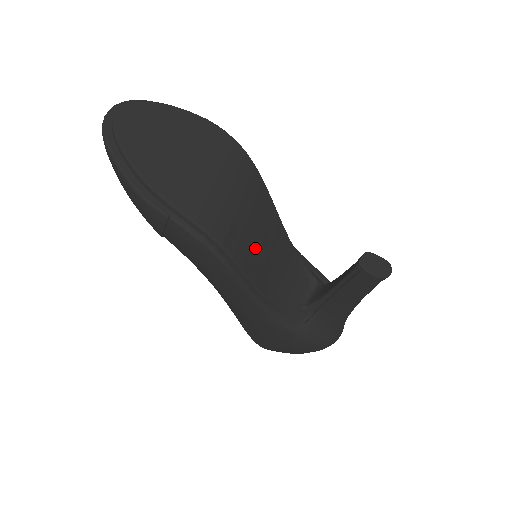
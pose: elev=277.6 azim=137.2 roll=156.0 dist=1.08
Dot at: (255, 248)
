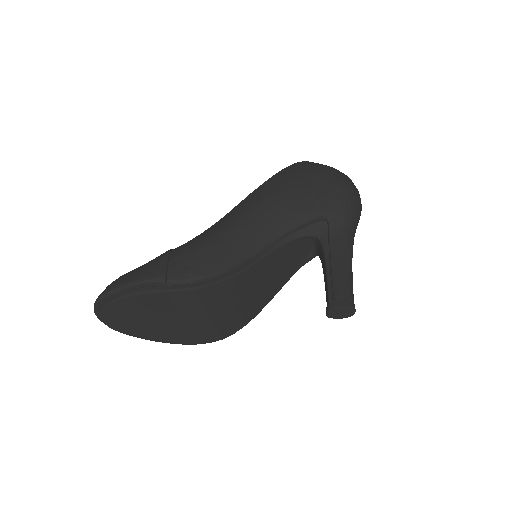
Dot at: (252, 302)
